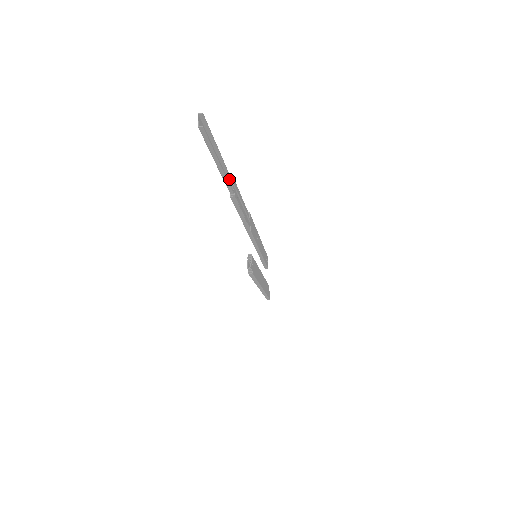
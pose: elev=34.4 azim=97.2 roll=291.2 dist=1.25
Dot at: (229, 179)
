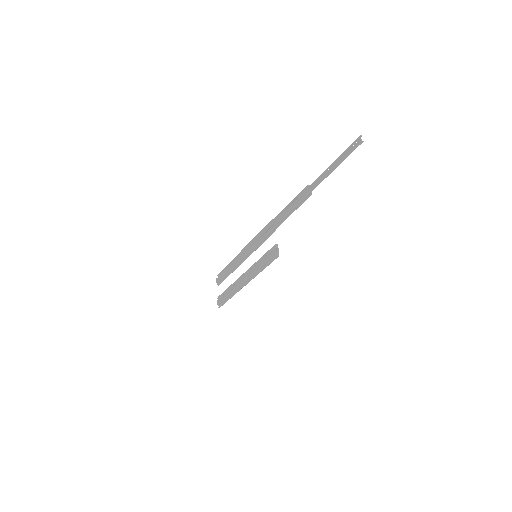
Dot at: (312, 184)
